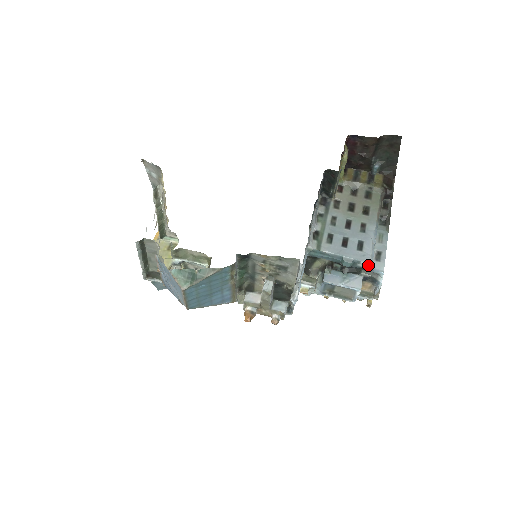
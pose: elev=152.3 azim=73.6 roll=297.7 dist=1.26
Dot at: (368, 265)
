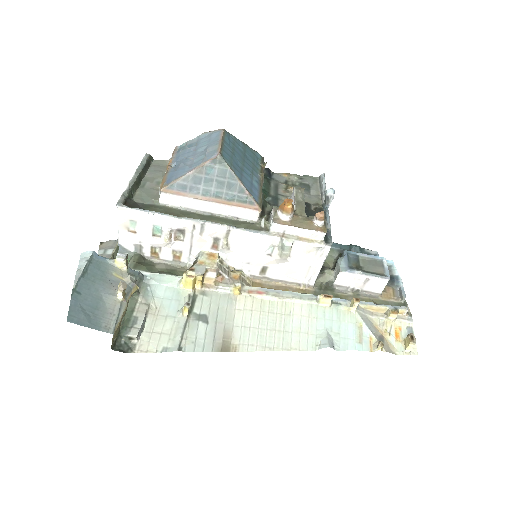
Dot at: (374, 251)
